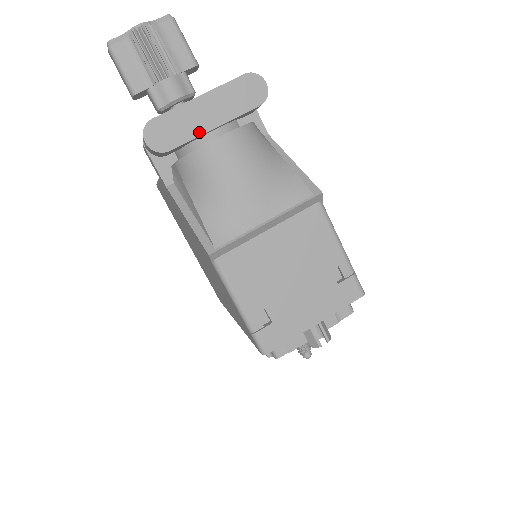
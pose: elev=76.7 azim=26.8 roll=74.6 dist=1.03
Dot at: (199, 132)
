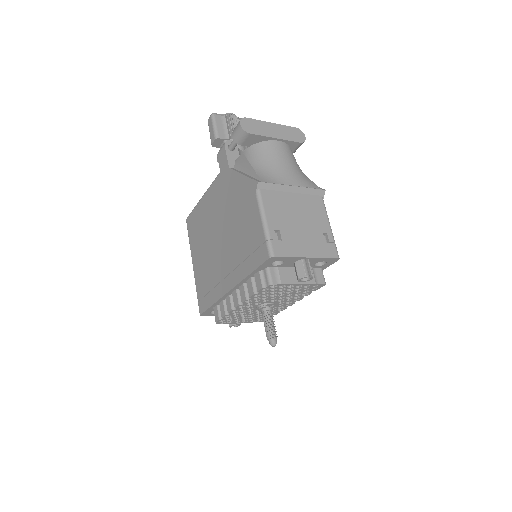
Dot at: (268, 135)
